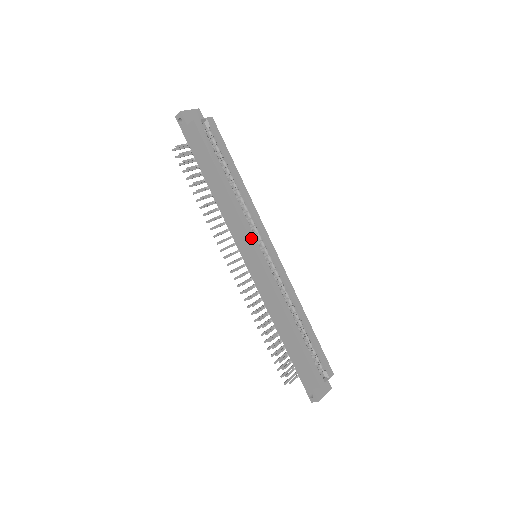
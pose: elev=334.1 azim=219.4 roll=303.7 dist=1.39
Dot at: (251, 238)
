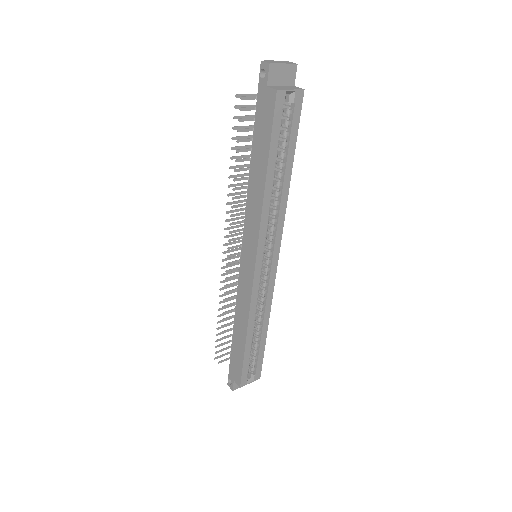
Dot at: (259, 247)
